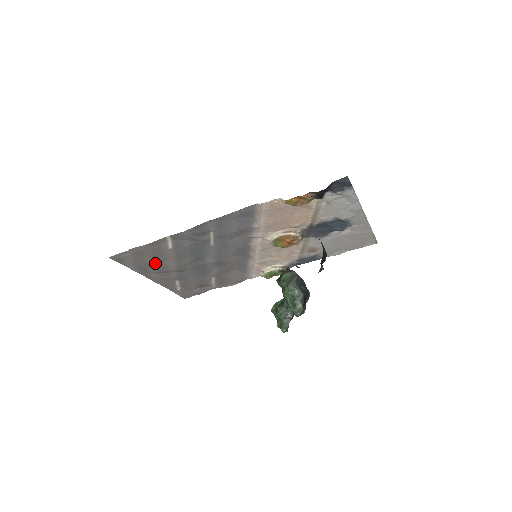
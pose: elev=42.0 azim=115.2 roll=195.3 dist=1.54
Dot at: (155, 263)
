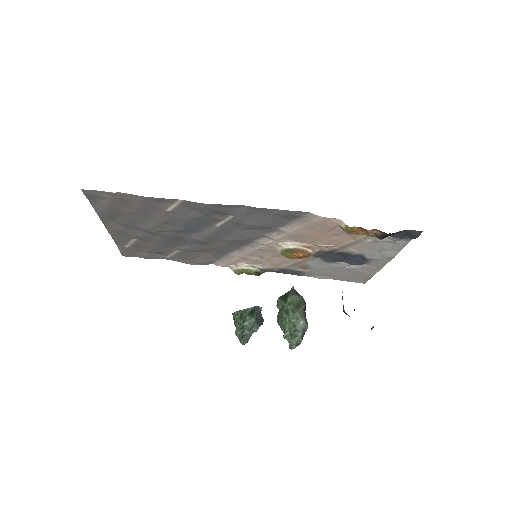
Dot at: (132, 216)
